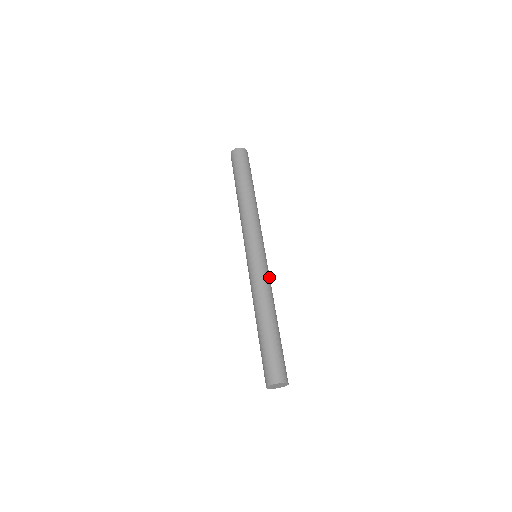
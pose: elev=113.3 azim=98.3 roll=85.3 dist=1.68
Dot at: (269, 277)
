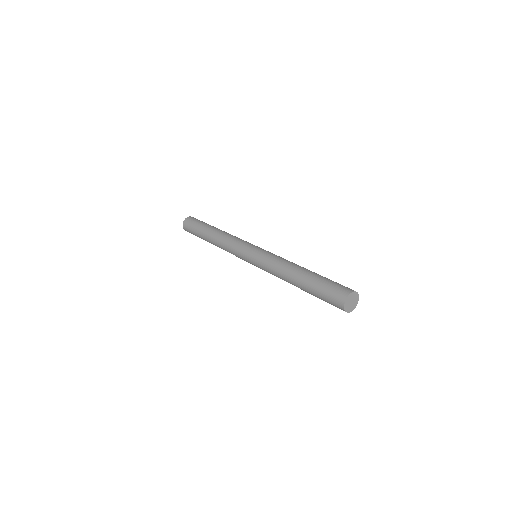
Dot at: occluded
